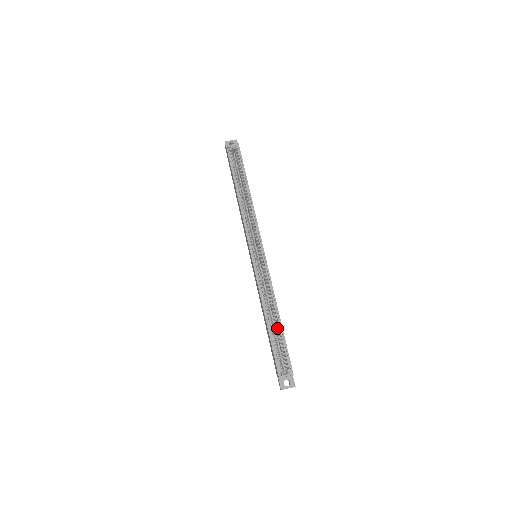
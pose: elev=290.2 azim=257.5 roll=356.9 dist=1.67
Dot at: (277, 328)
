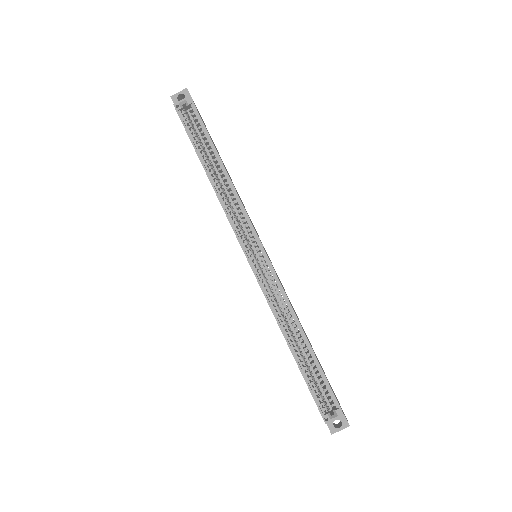
Dot at: occluded
